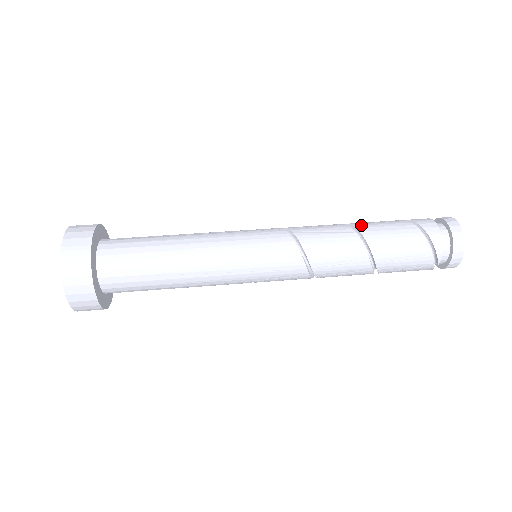
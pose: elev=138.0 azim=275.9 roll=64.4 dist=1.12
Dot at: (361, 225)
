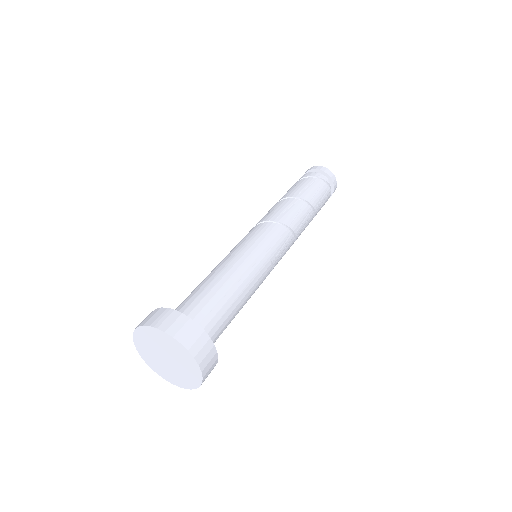
Dot at: (280, 199)
